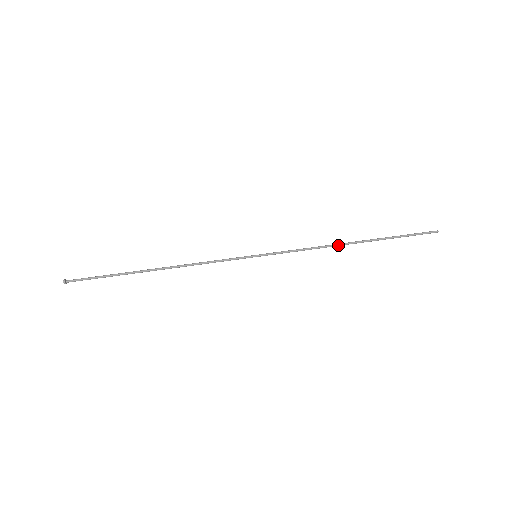
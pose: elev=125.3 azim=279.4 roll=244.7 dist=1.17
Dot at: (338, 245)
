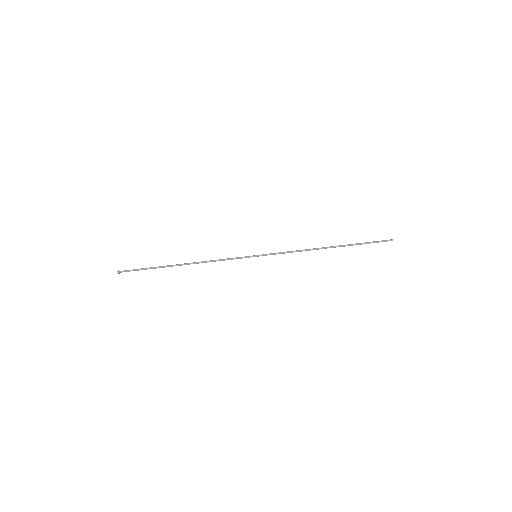
Dot at: (317, 249)
